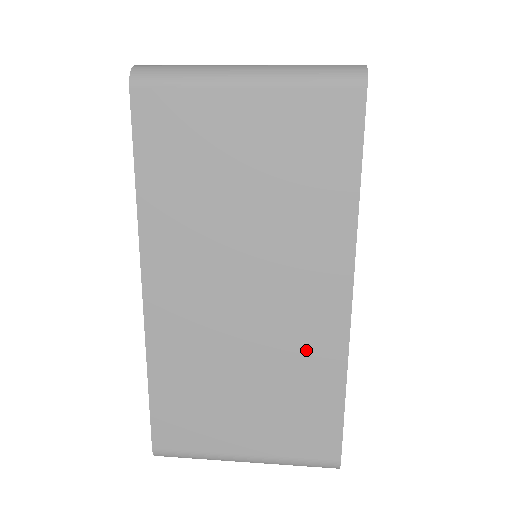
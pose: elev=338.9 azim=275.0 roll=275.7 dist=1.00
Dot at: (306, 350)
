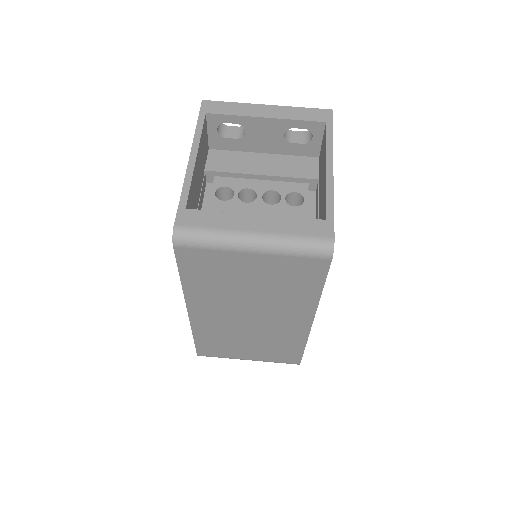
Dot at: (284, 336)
